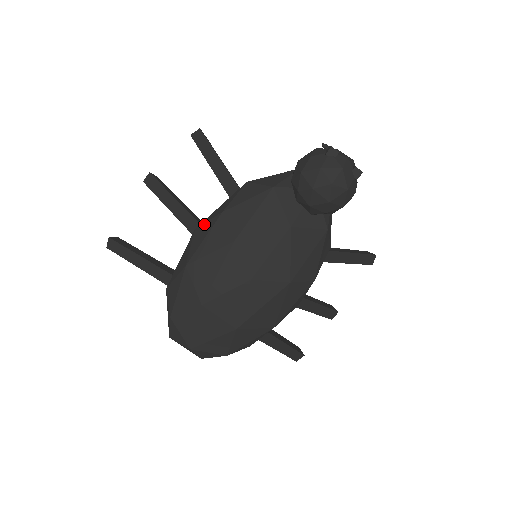
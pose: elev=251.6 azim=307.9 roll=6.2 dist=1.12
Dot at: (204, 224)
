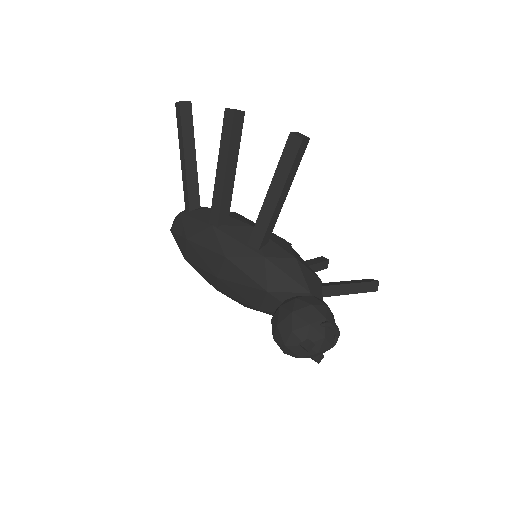
Dot at: (215, 237)
